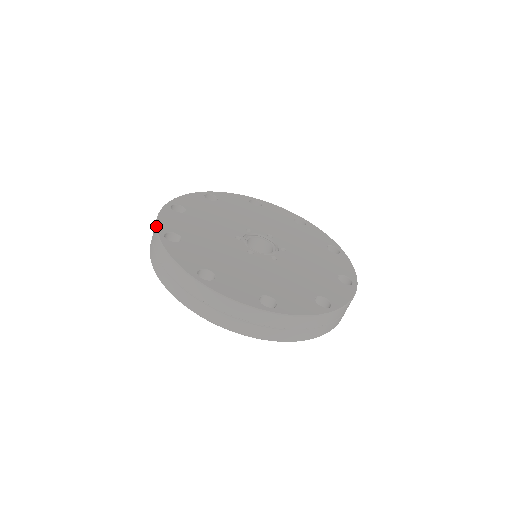
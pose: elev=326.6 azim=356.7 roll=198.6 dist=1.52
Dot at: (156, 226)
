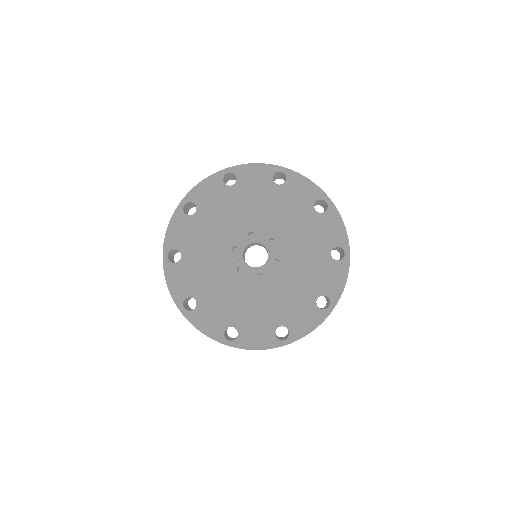
Dot at: (164, 242)
